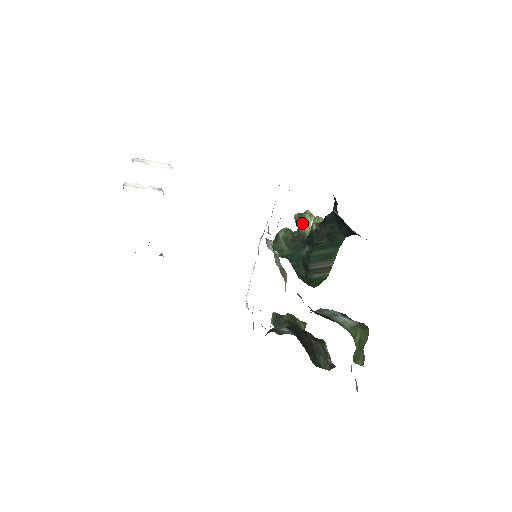
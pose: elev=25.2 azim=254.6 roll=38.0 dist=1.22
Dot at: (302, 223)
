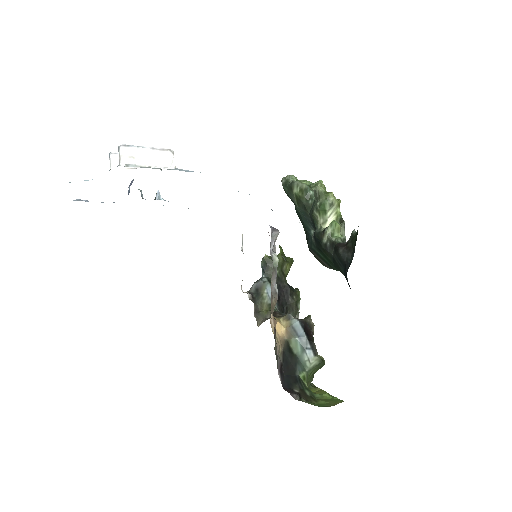
Dot at: (319, 210)
